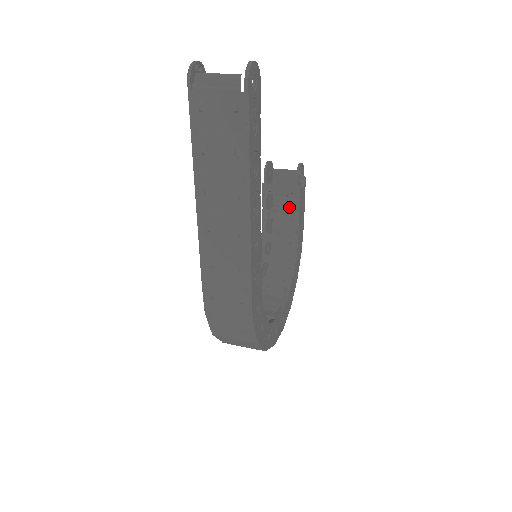
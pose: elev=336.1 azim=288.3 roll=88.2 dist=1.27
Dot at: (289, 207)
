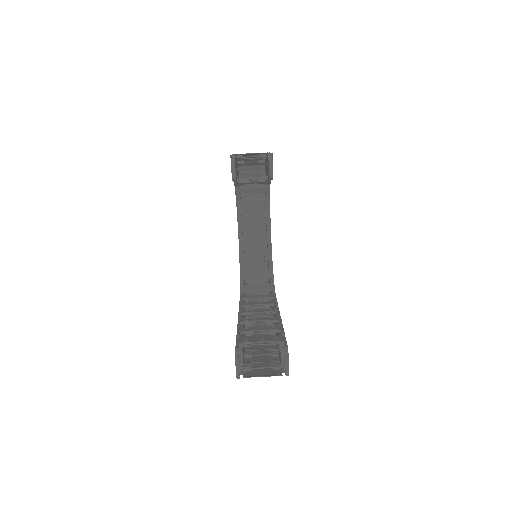
Dot at: occluded
